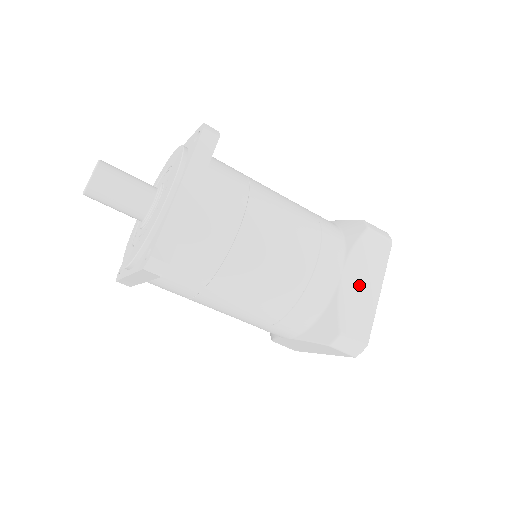
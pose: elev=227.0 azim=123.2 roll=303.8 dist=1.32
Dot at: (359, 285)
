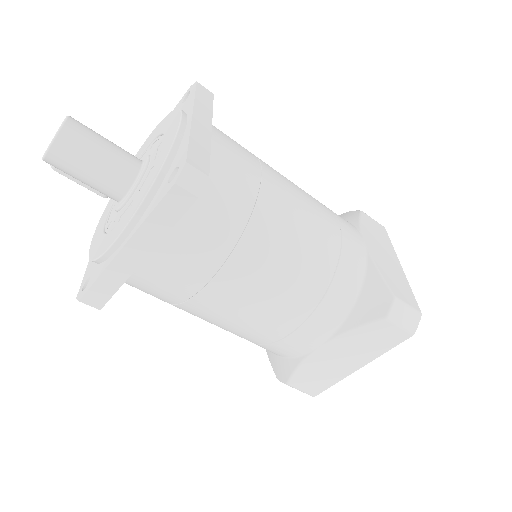
Dot at: (383, 255)
